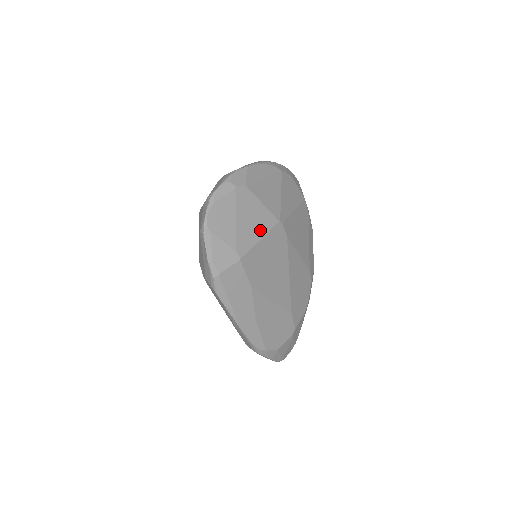
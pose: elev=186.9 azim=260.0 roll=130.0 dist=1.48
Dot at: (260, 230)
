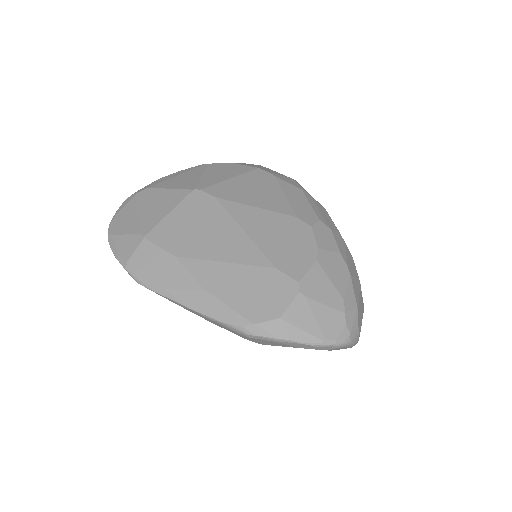
Dot at: (168, 207)
